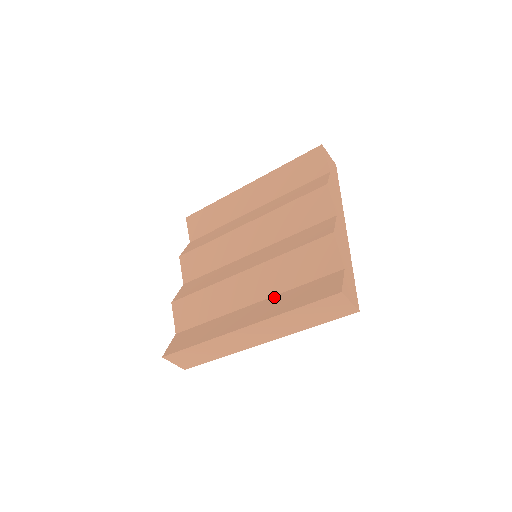
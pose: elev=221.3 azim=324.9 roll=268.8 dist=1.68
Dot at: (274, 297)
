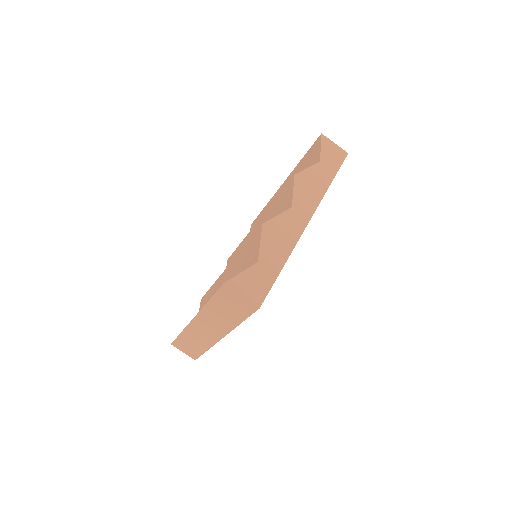
Dot at: occluded
